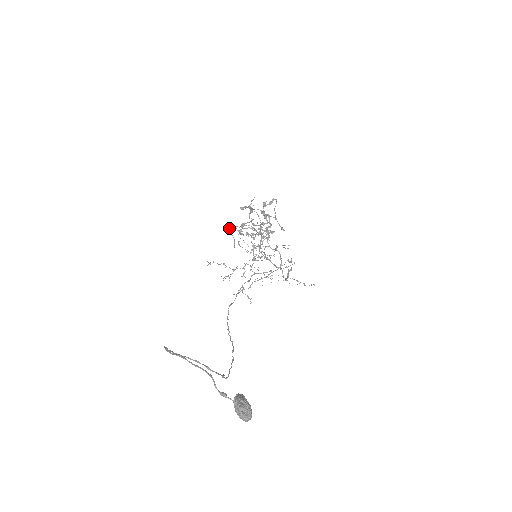
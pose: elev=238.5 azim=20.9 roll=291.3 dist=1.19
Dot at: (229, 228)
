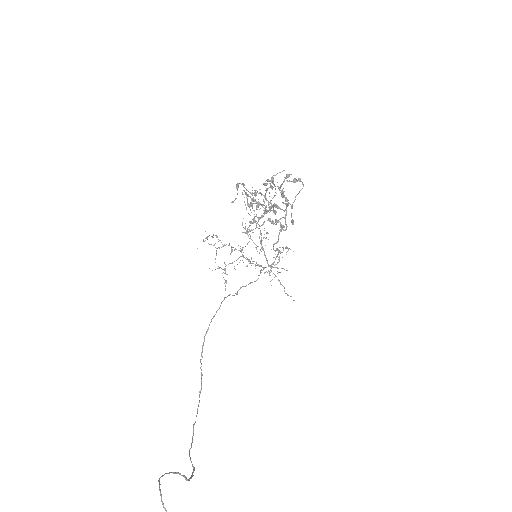
Dot at: (238, 185)
